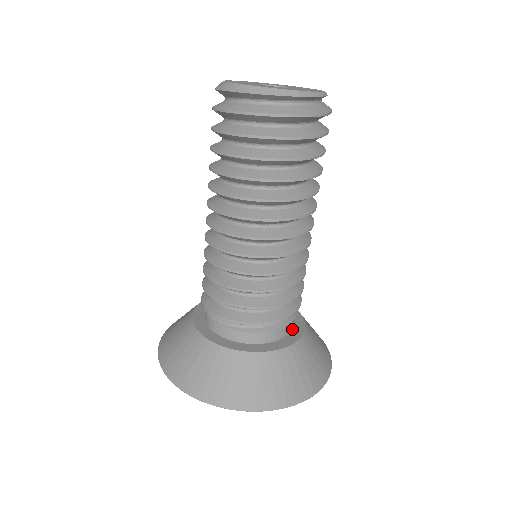
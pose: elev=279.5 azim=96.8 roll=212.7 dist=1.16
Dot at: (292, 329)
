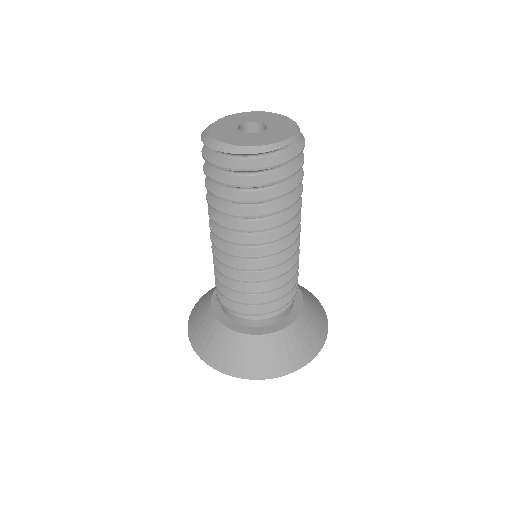
Dot at: (293, 304)
